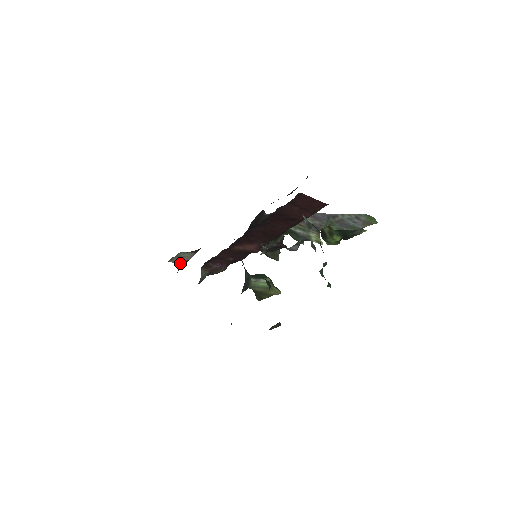
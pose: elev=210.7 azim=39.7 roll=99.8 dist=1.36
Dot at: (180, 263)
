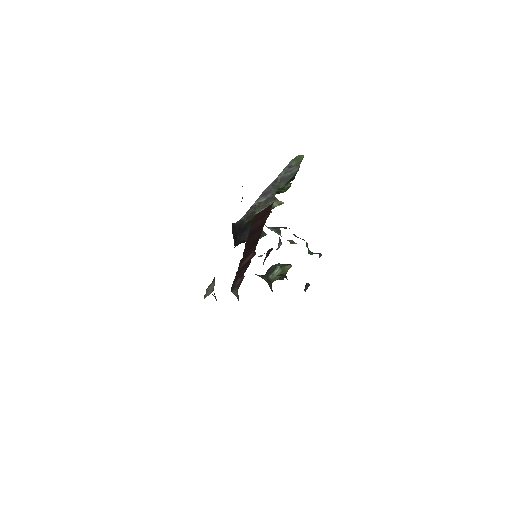
Dot at: occluded
